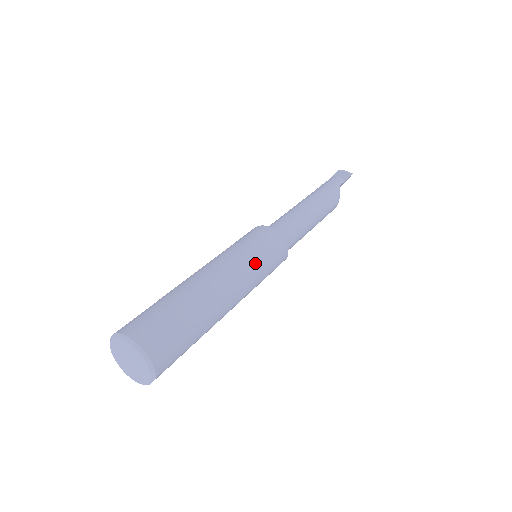
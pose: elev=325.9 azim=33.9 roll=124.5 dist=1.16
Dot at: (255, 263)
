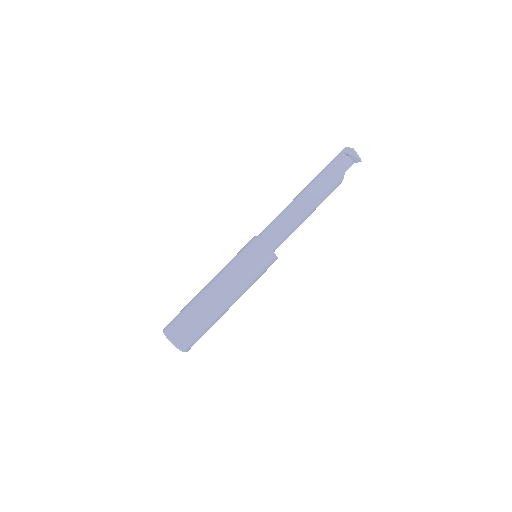
Dot at: (251, 281)
